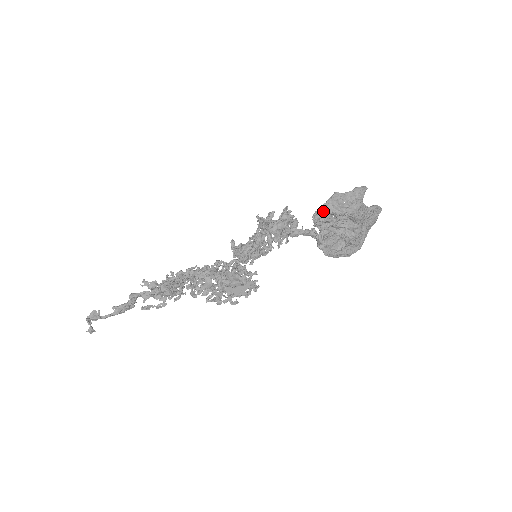
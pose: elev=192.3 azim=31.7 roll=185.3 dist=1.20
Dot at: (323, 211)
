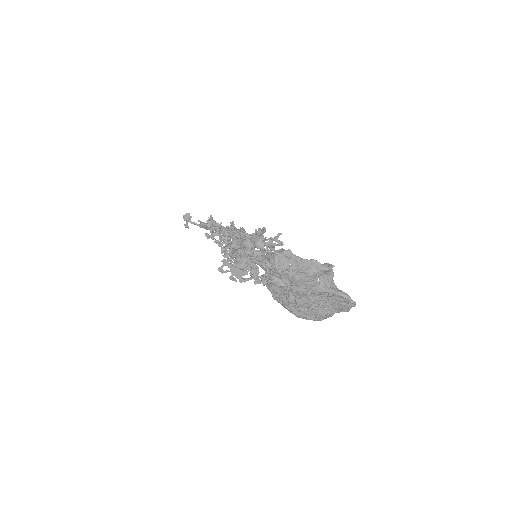
Dot at: (268, 257)
